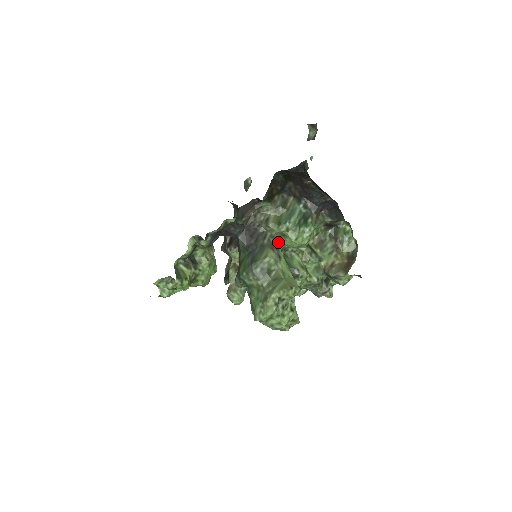
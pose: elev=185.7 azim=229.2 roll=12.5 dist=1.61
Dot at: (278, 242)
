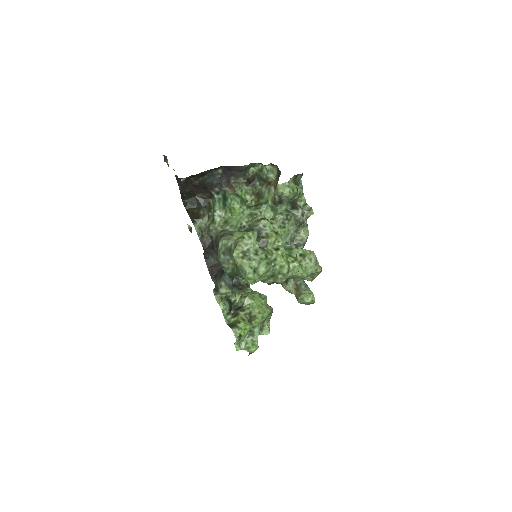
Dot at: (230, 230)
